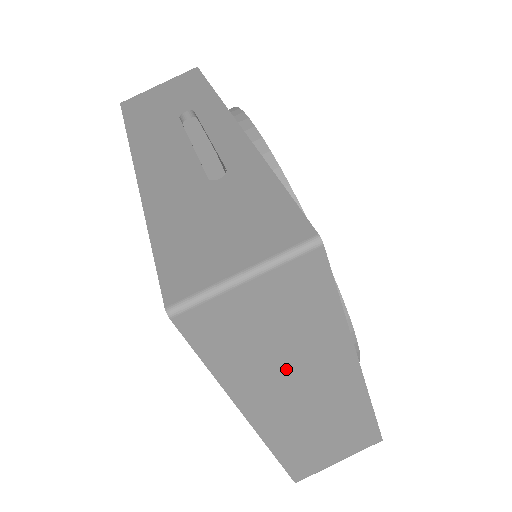
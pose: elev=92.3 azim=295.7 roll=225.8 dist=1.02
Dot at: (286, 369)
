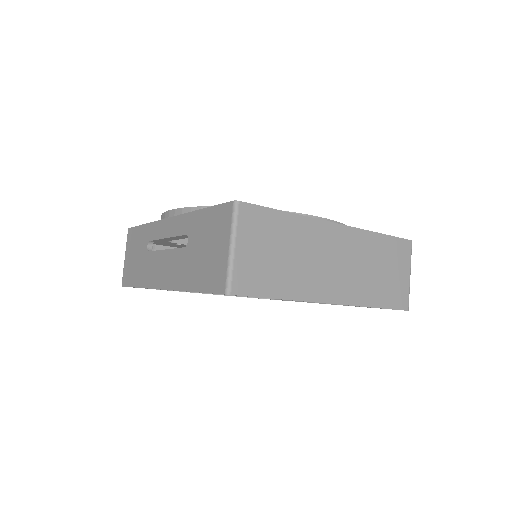
Dot at: (306, 262)
